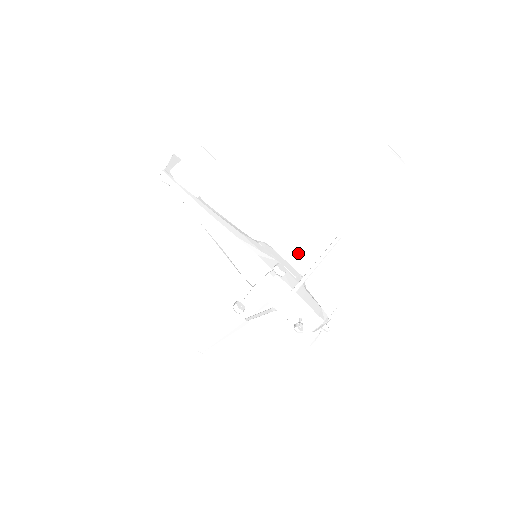
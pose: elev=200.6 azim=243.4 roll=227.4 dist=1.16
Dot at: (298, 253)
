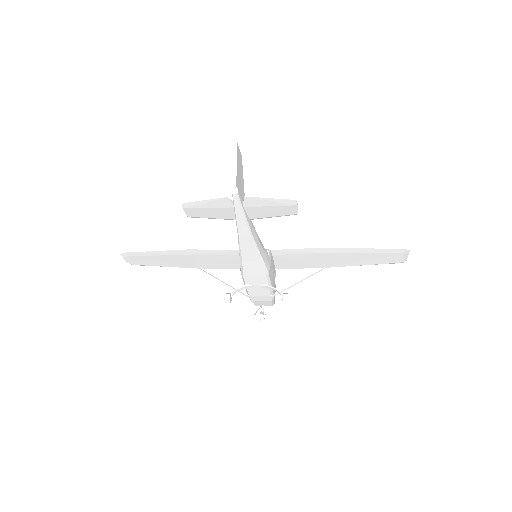
Dot at: (288, 262)
